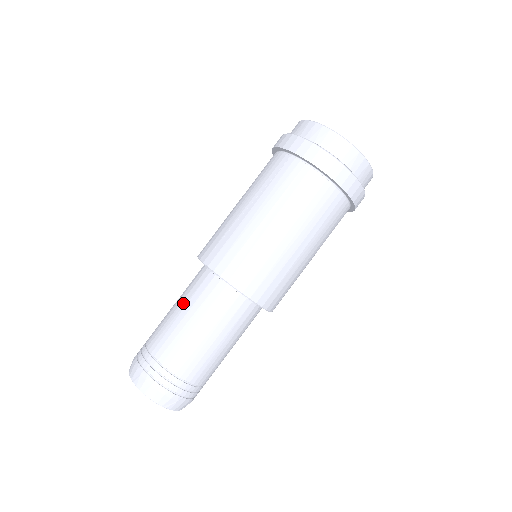
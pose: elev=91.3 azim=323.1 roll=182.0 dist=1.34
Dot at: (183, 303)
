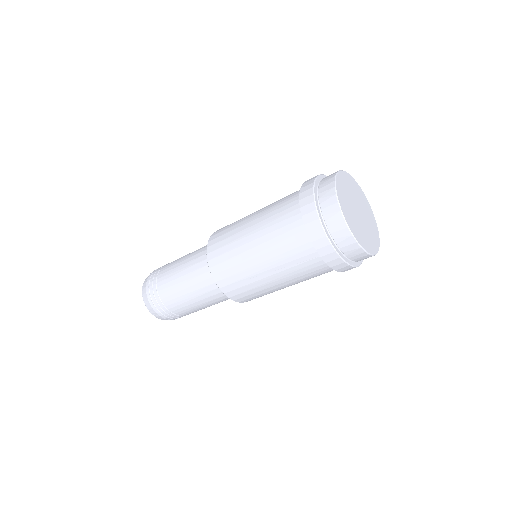
Dot at: (196, 294)
